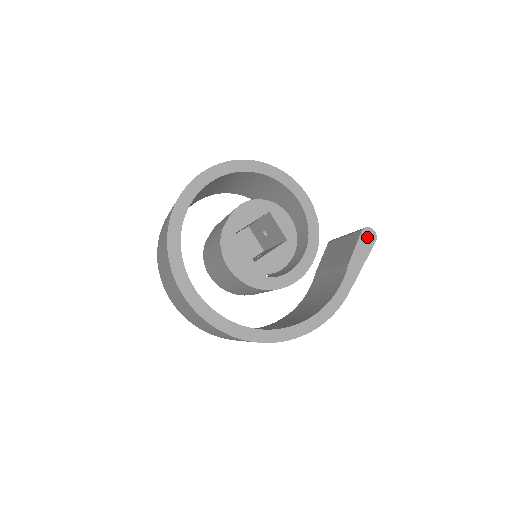
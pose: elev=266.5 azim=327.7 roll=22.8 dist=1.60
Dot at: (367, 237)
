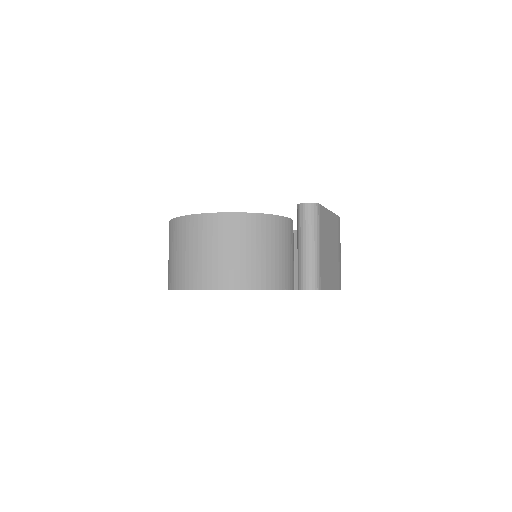
Dot at: occluded
